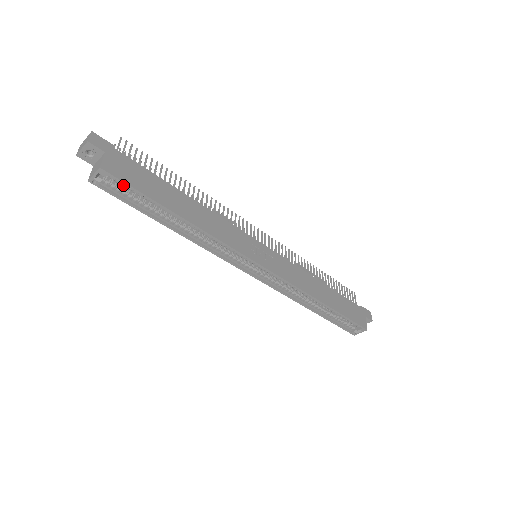
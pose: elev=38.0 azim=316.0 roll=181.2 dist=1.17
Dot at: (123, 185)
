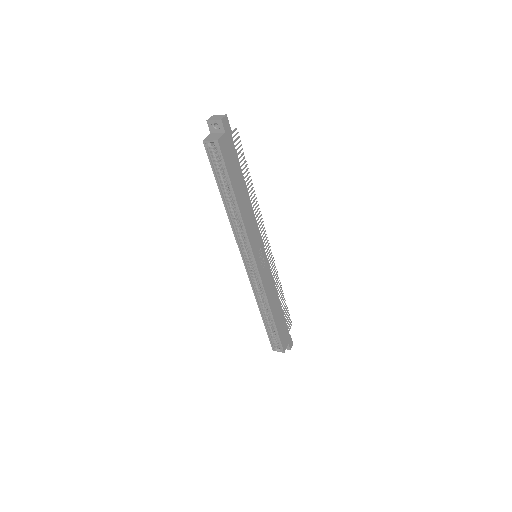
Dot at: (220, 159)
